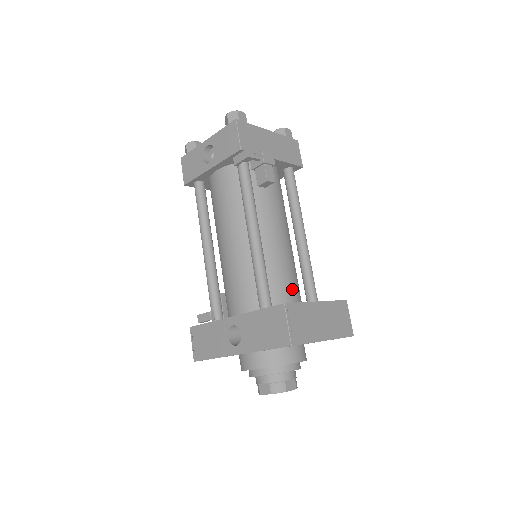
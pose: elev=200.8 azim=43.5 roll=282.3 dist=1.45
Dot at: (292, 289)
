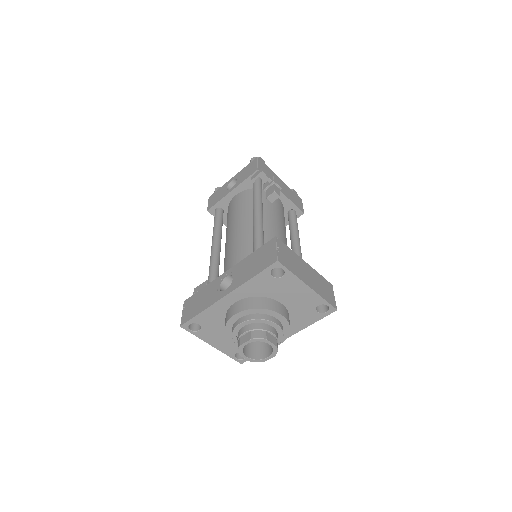
Dot at: occluded
